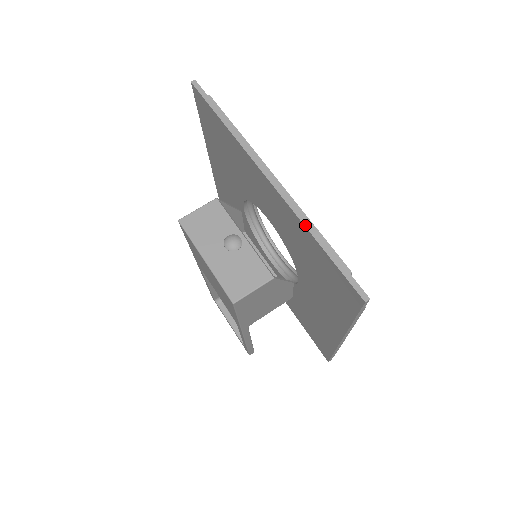
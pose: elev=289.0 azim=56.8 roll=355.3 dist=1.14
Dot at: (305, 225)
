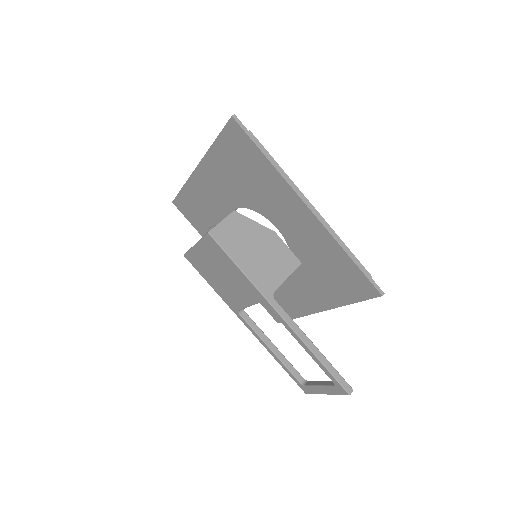
Dot at: (209, 149)
